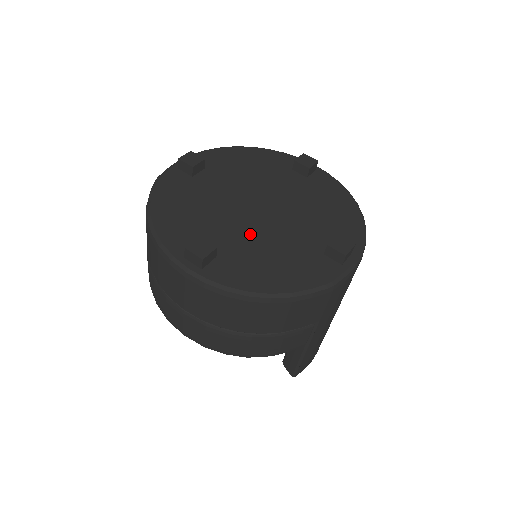
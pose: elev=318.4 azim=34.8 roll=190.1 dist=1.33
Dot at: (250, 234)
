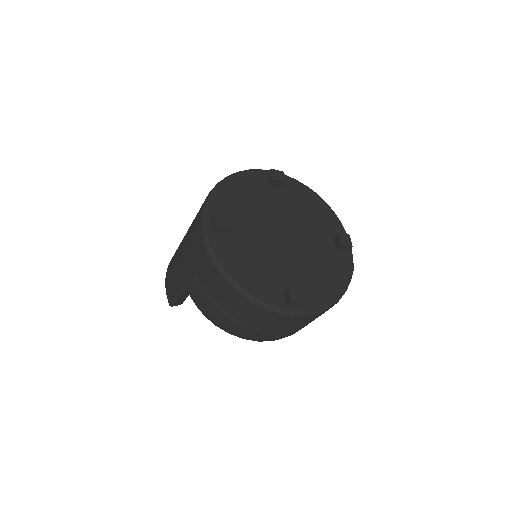
Dot at: (297, 261)
